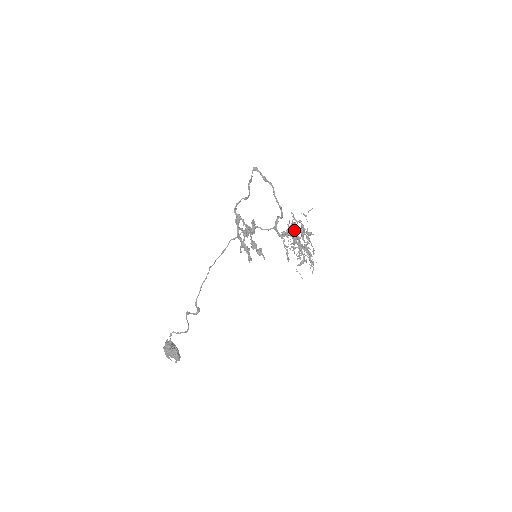
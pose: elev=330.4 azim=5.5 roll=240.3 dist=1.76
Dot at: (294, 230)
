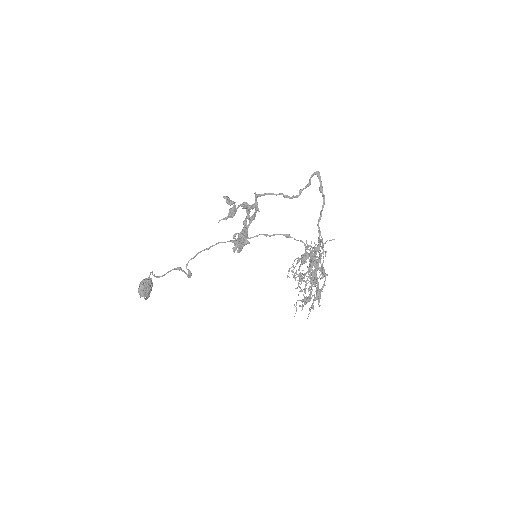
Dot at: occluded
